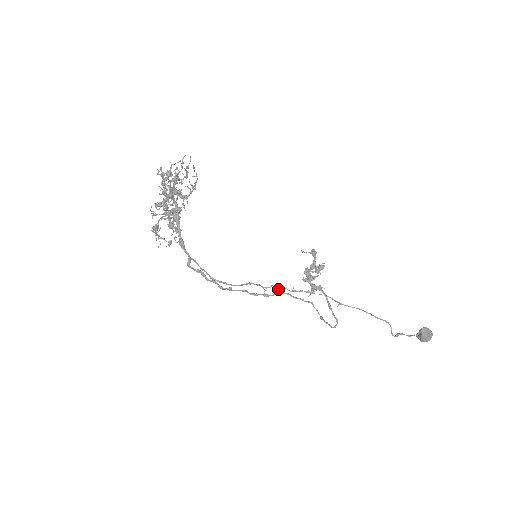
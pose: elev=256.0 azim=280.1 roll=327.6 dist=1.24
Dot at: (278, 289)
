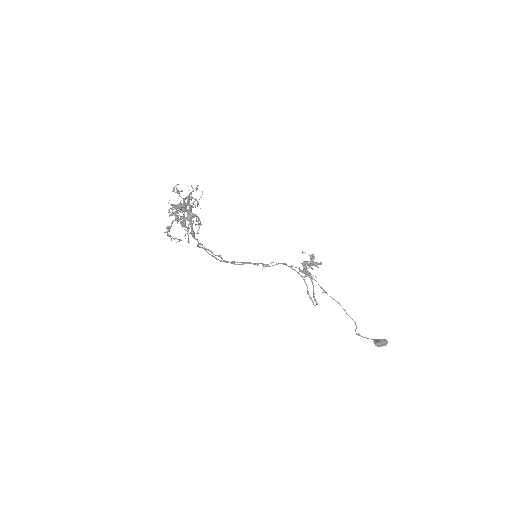
Dot at: (278, 263)
